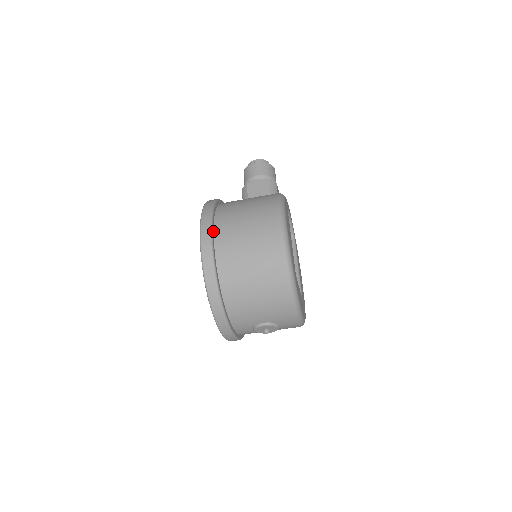
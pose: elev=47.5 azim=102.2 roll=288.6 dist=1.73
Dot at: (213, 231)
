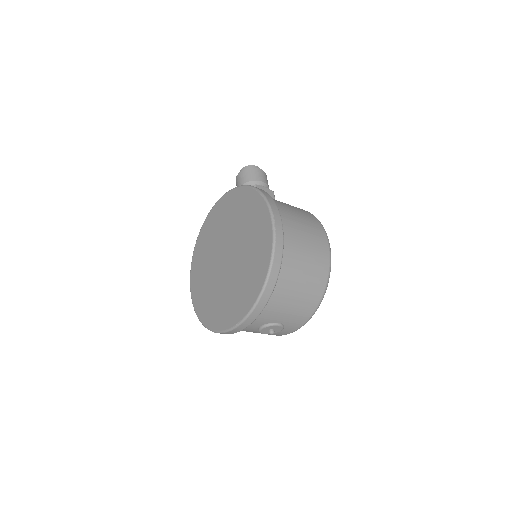
Dot at: occluded
